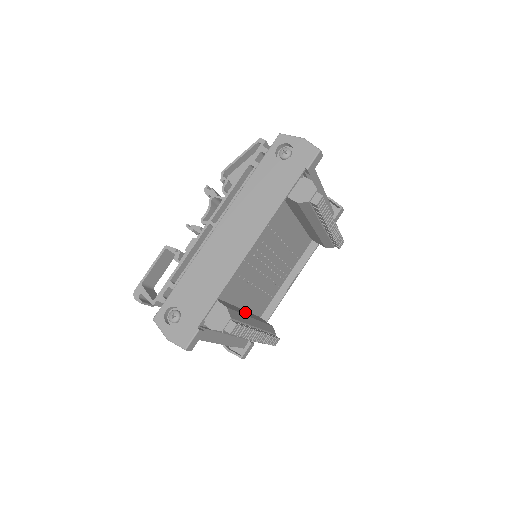
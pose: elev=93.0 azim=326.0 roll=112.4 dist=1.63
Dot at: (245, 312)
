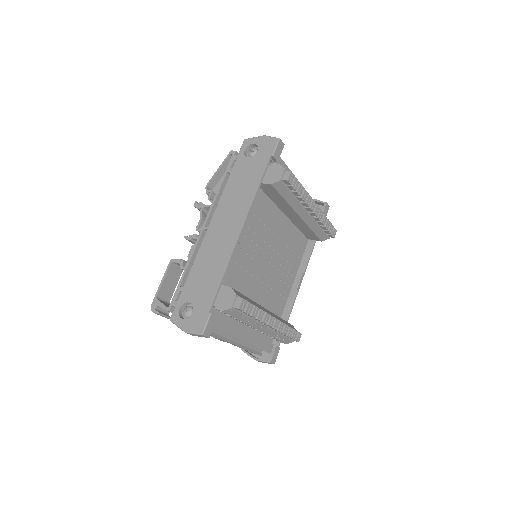
Dot at: occluded
